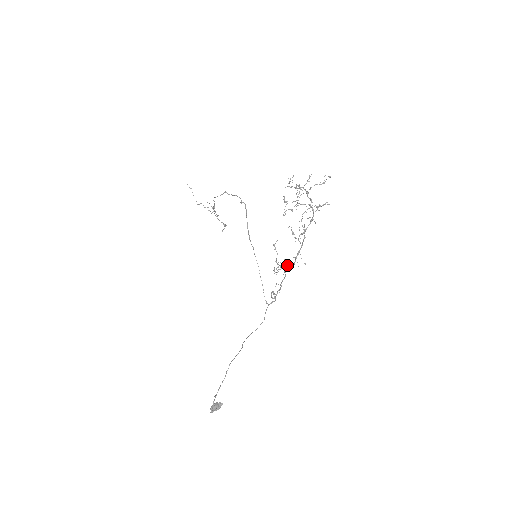
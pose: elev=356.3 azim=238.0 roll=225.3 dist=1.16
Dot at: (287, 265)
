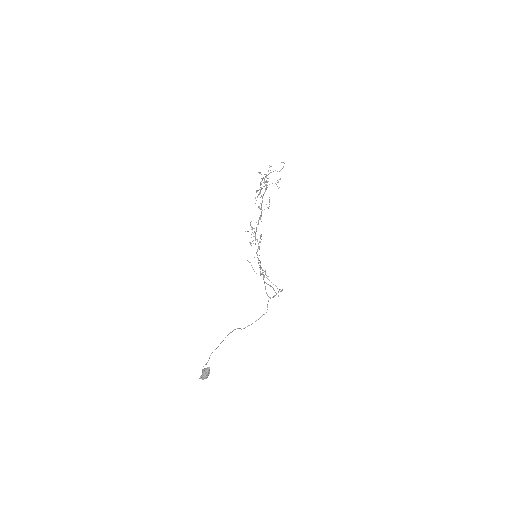
Dot at: occluded
